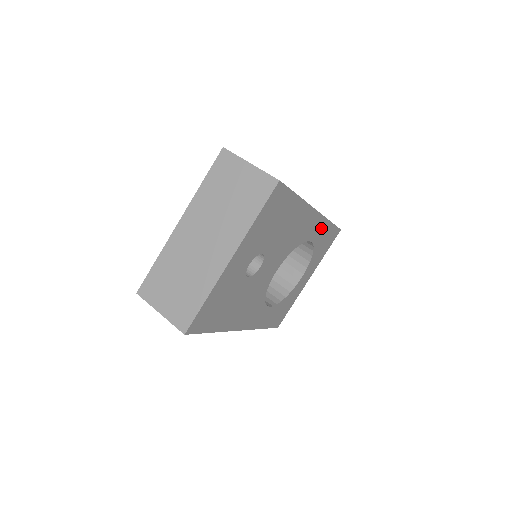
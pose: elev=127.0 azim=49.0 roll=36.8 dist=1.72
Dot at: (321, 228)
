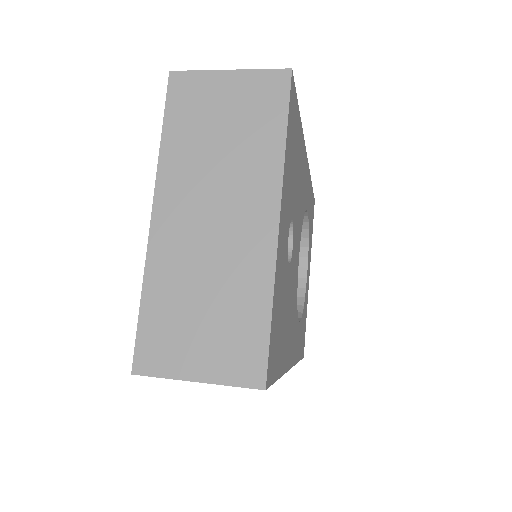
Dot at: (309, 191)
